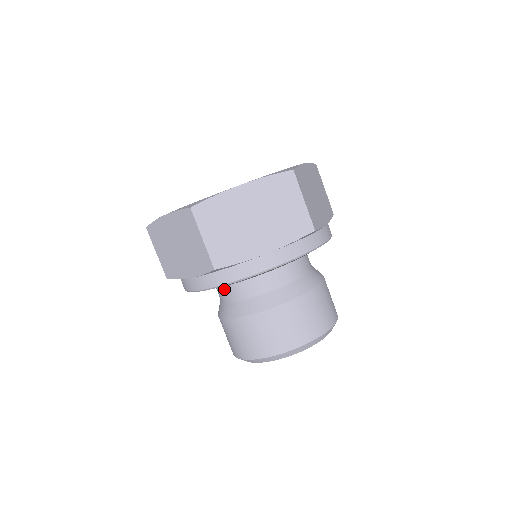
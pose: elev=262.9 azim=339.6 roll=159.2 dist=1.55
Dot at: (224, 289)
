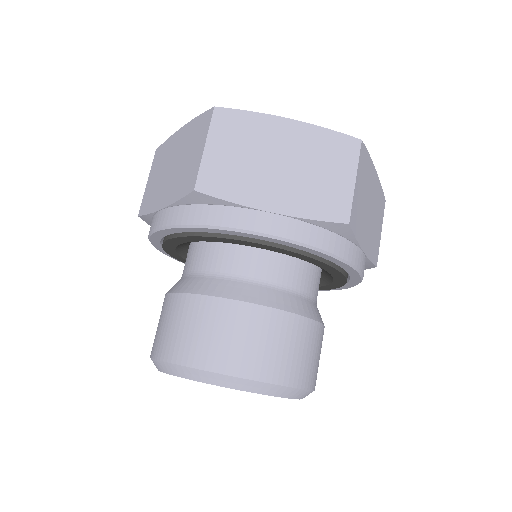
Dot at: (193, 257)
